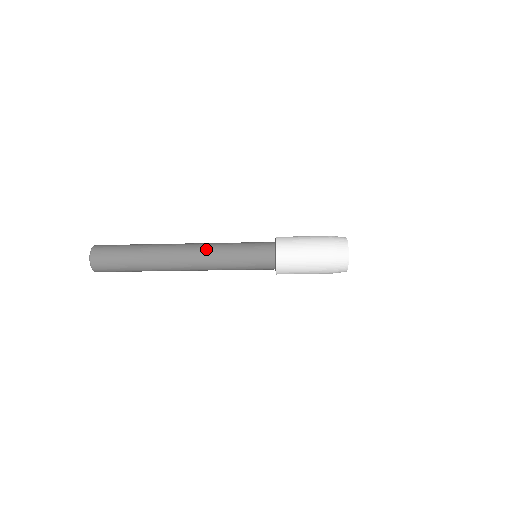
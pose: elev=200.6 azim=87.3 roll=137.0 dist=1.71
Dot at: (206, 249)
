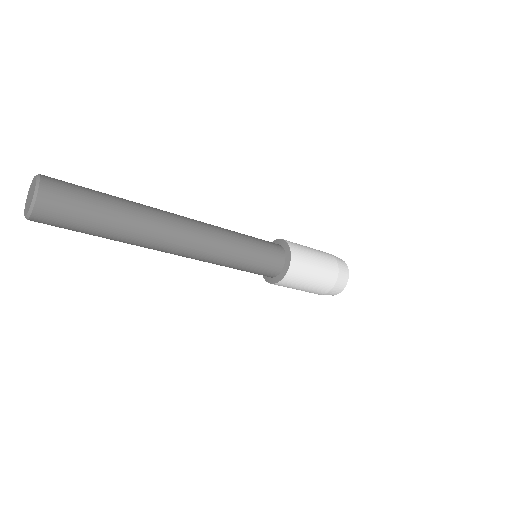
Dot at: (213, 241)
